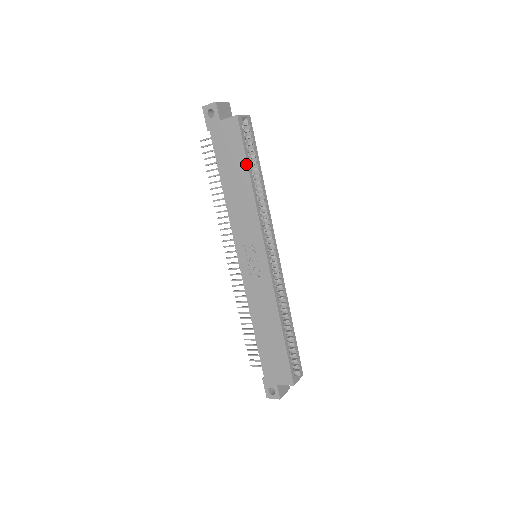
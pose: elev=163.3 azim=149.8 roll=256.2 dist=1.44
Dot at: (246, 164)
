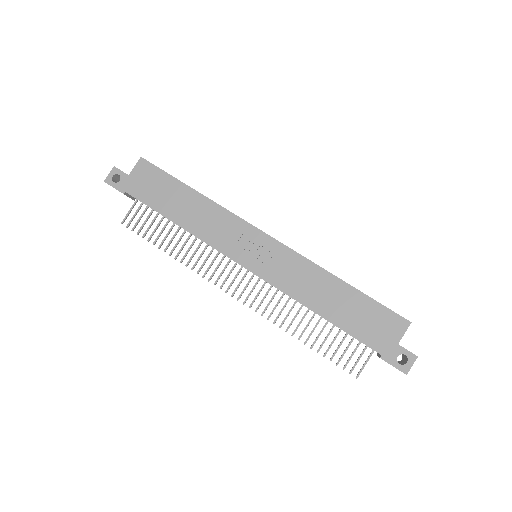
Dot at: (180, 182)
